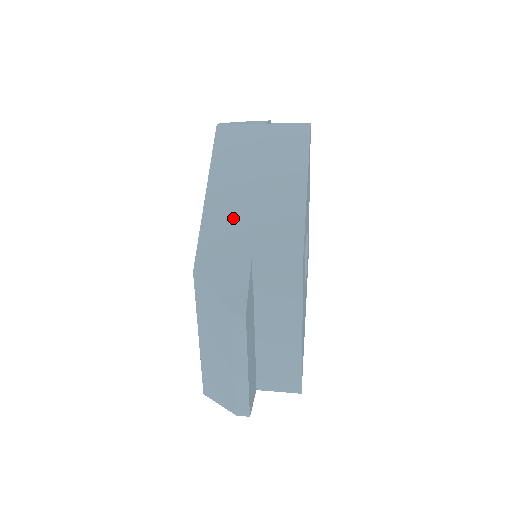
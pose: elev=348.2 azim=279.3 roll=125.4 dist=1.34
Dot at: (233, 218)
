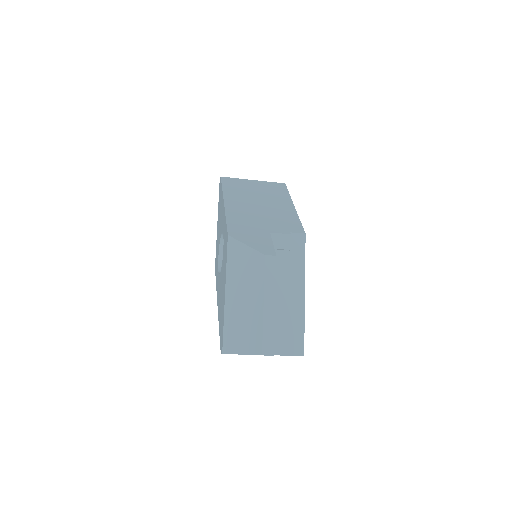
Dot at: (249, 214)
